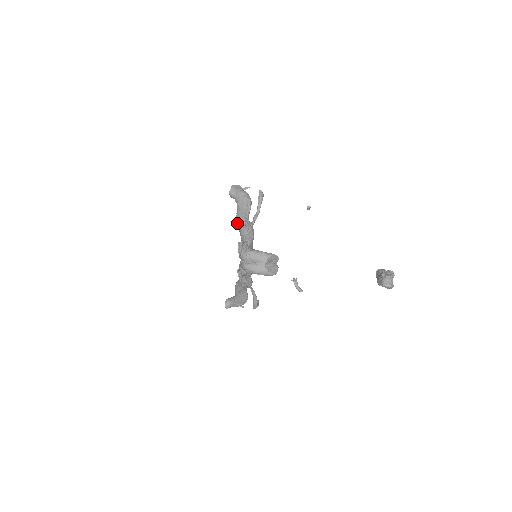
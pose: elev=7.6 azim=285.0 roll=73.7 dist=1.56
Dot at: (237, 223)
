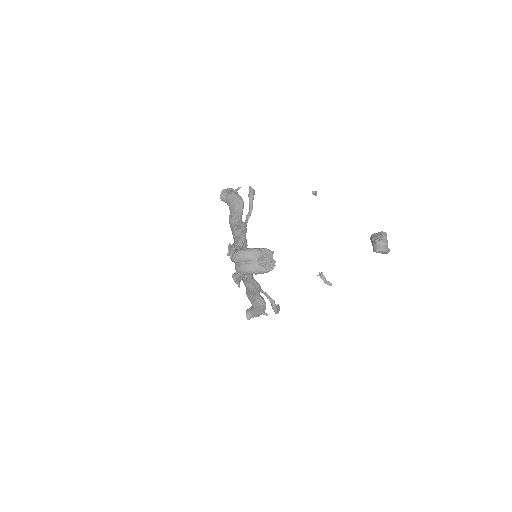
Dot at: (230, 226)
